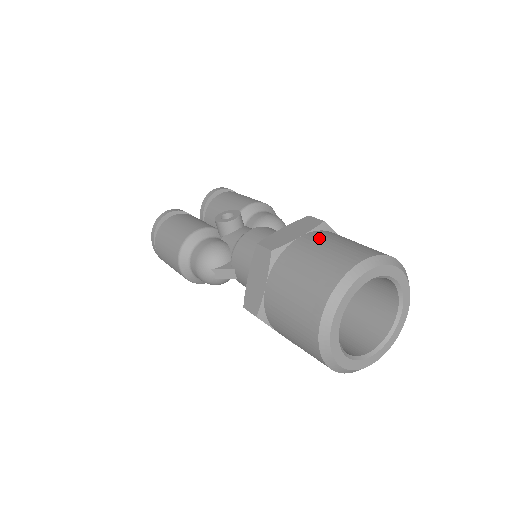
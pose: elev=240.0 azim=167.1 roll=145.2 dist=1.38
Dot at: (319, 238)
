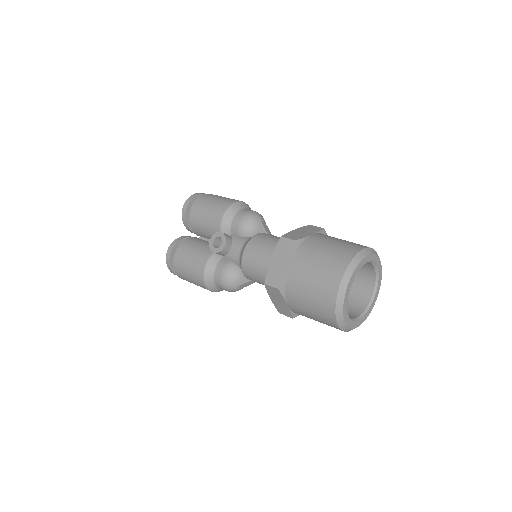
Dot at: (302, 263)
